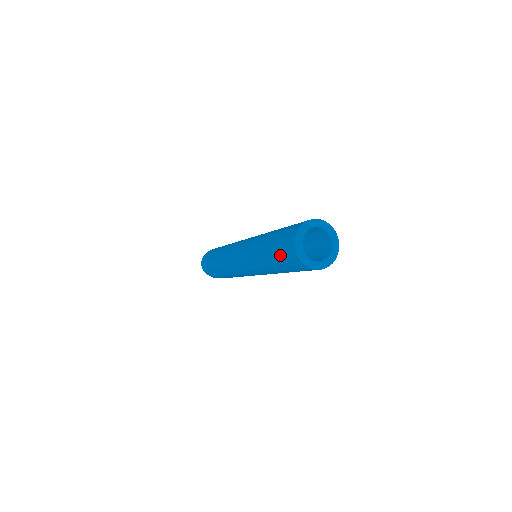
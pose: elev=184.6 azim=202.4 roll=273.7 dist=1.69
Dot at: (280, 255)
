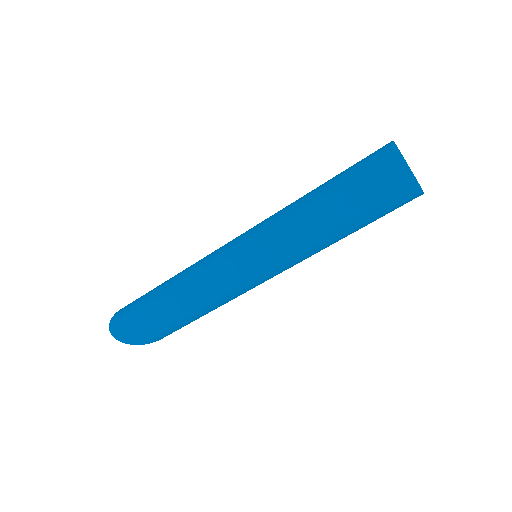
Dot at: (365, 187)
